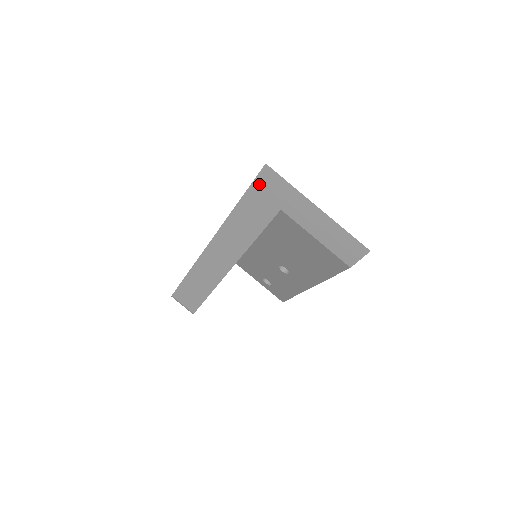
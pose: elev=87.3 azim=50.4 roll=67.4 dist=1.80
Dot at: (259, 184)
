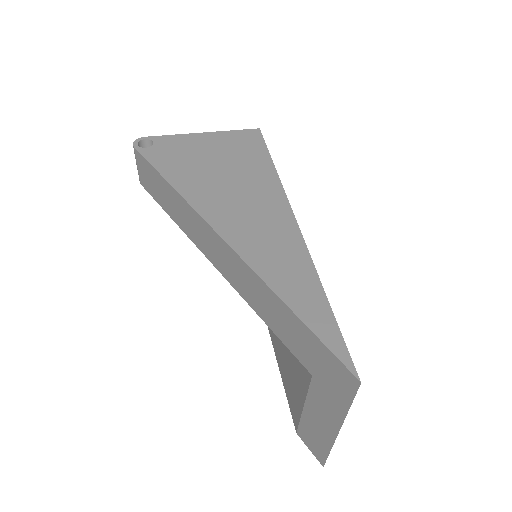
Dot at: (328, 357)
